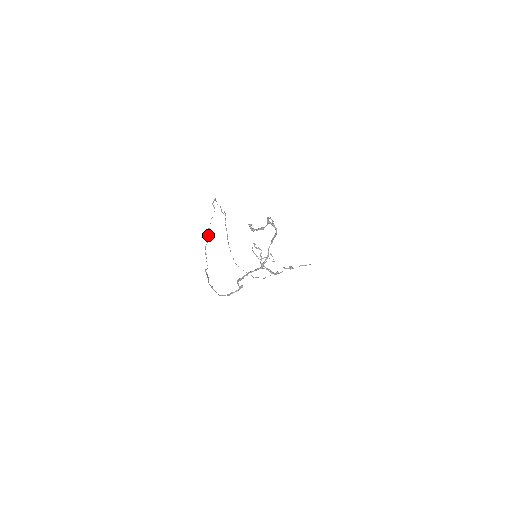
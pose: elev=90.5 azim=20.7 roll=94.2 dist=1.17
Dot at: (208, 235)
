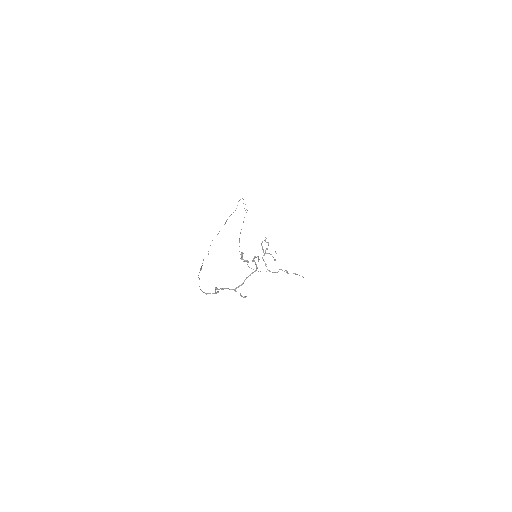
Dot at: occluded
